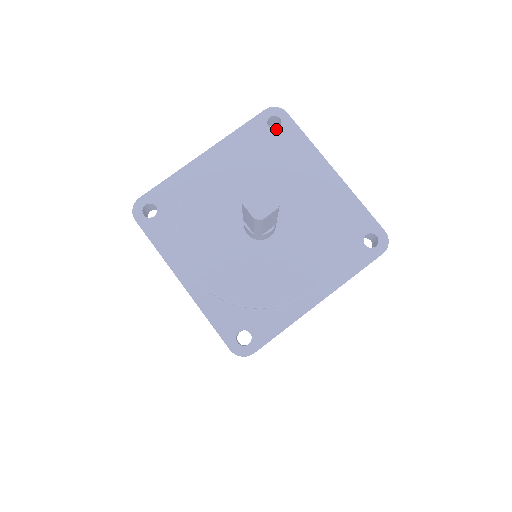
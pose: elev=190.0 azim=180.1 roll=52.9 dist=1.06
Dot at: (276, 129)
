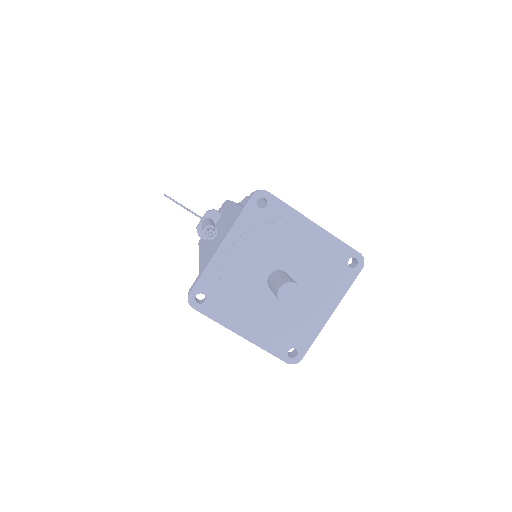
Dot at: (265, 208)
